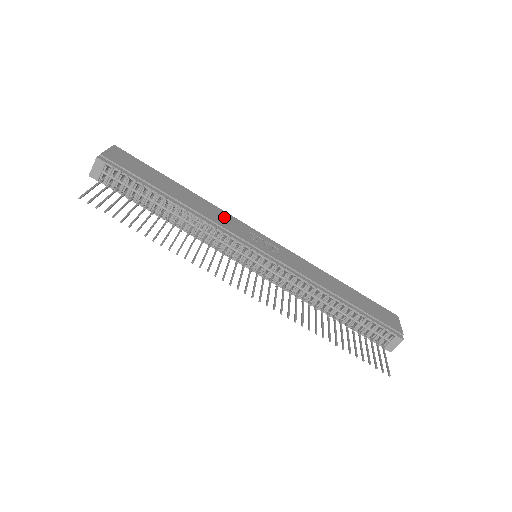
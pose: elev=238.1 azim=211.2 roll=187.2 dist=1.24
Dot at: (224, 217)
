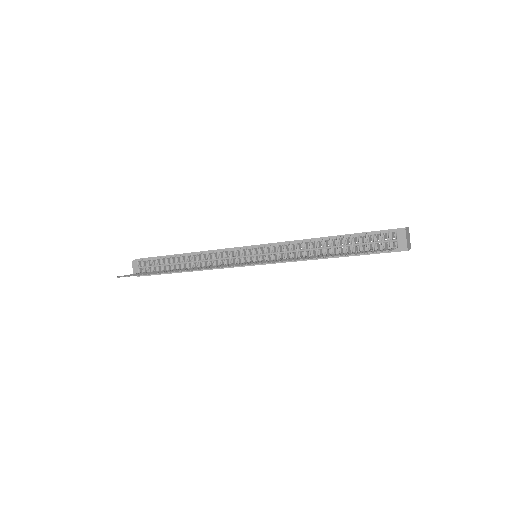
Dot at: occluded
